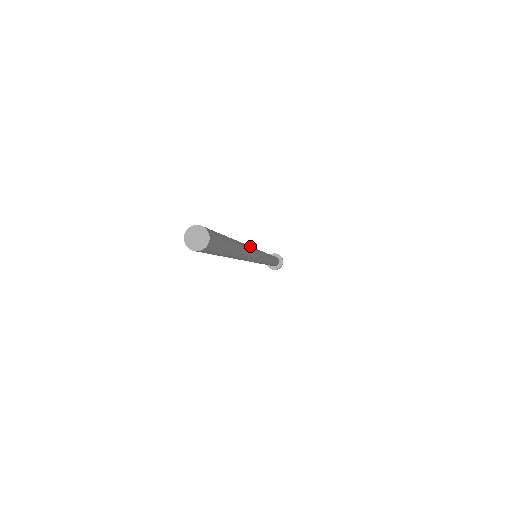
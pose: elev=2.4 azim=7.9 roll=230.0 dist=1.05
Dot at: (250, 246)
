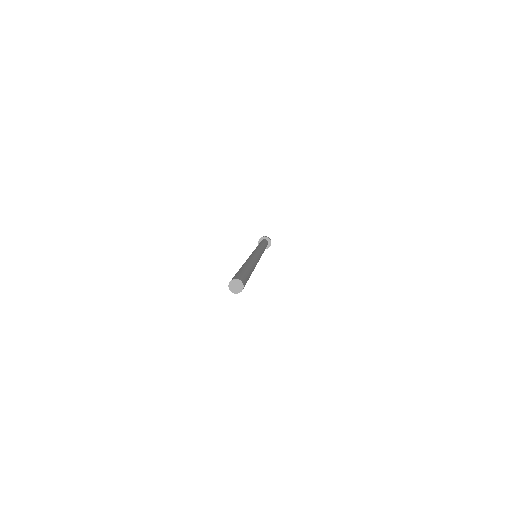
Dot at: (253, 257)
